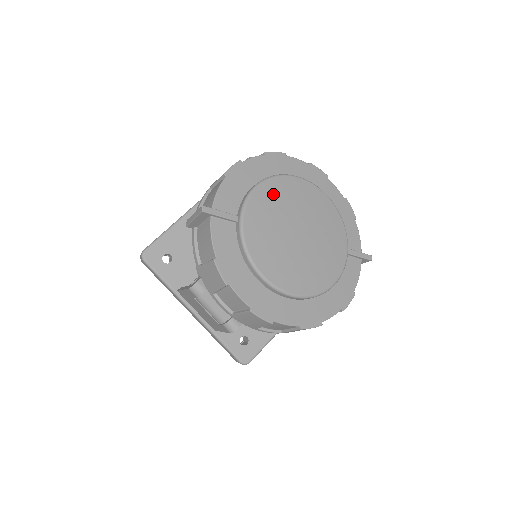
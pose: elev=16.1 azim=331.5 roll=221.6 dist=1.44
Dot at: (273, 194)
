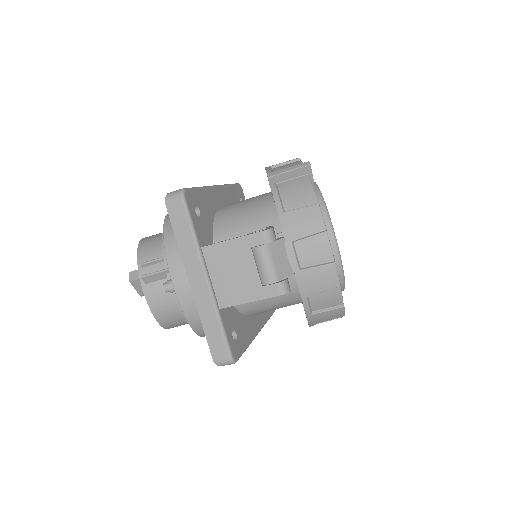
Dot at: occluded
